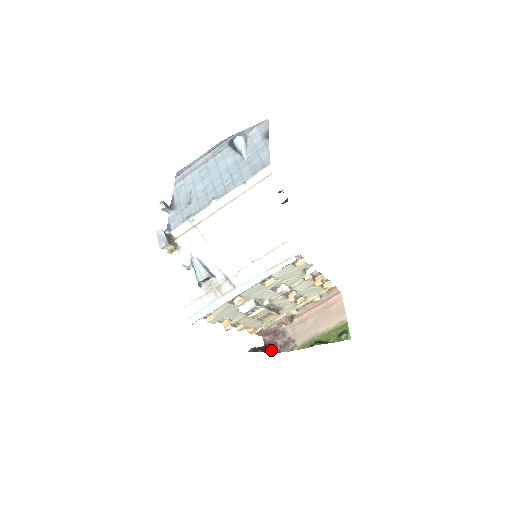
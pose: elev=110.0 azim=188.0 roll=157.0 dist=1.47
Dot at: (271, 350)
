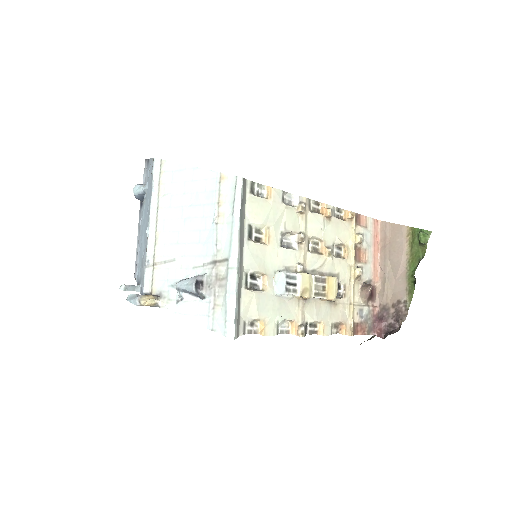
Dot at: occluded
